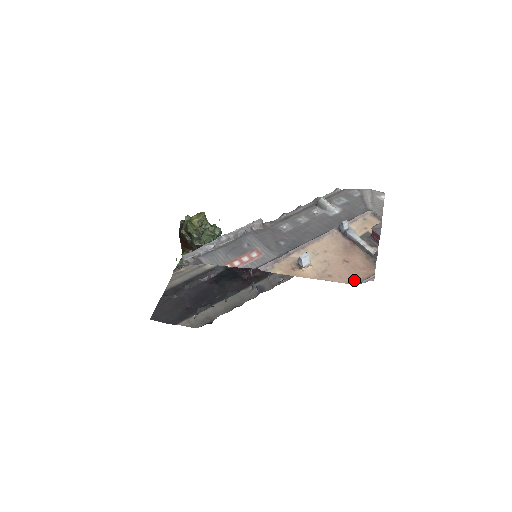
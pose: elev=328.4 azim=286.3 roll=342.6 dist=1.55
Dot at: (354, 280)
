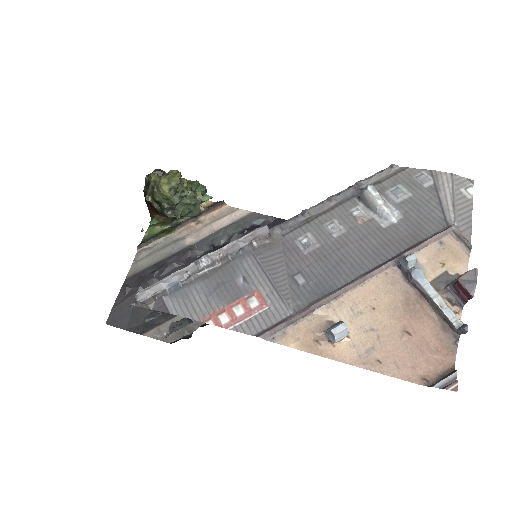
Dot at: (420, 375)
